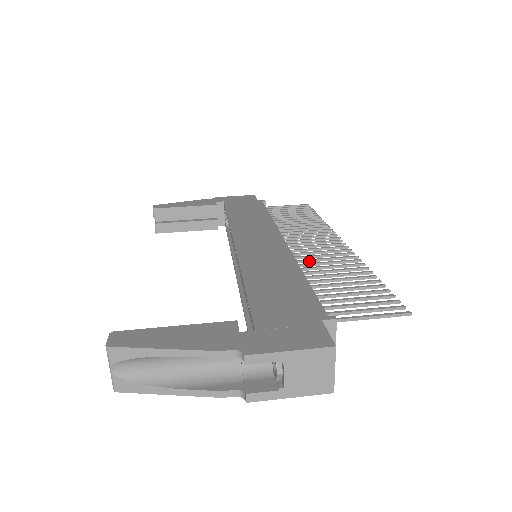
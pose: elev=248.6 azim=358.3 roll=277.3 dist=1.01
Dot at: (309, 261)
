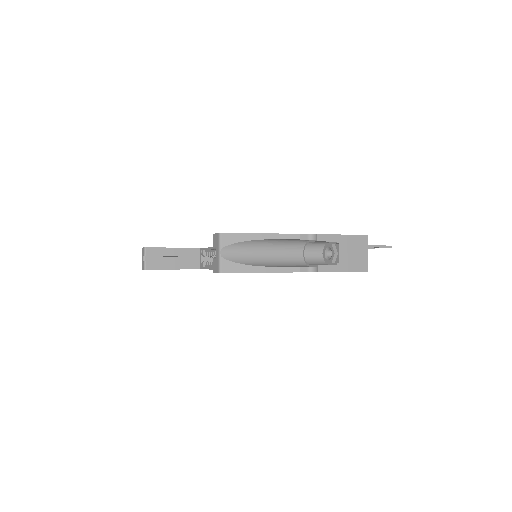
Dot at: occluded
